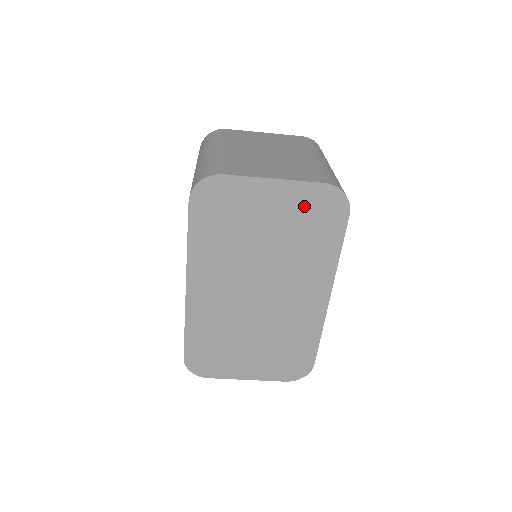
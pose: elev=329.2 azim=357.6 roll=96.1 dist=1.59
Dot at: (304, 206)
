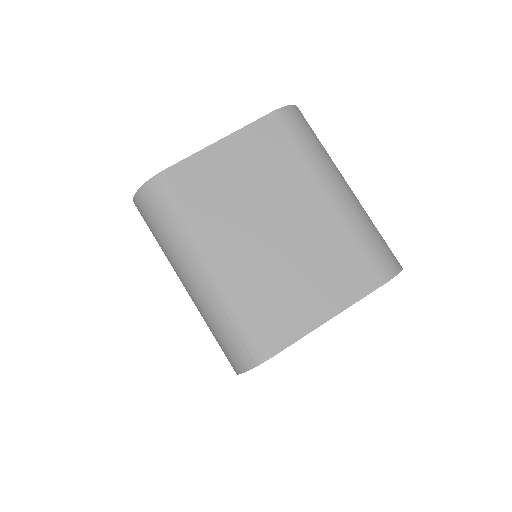
Dot at: occluded
